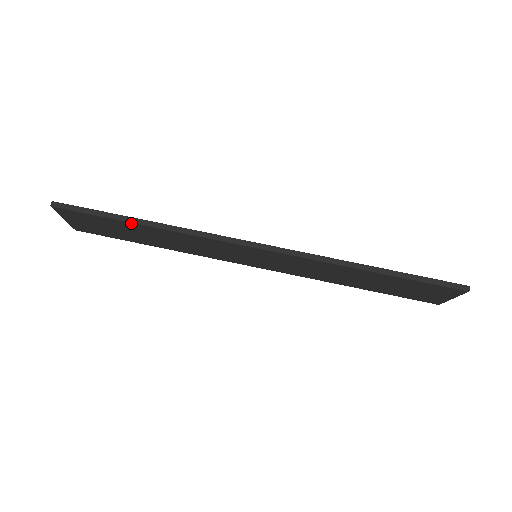
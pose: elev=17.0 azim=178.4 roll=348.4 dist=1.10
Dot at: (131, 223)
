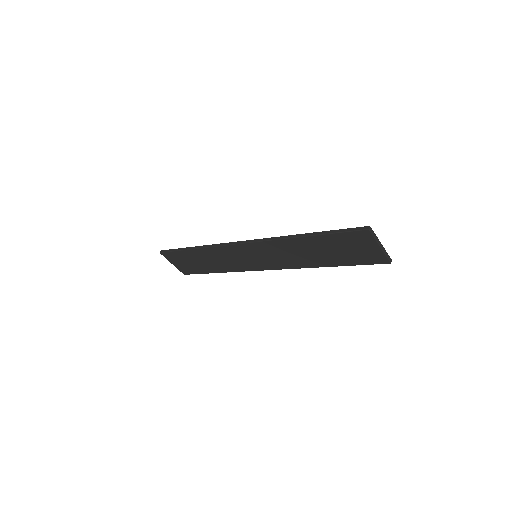
Dot at: (189, 250)
